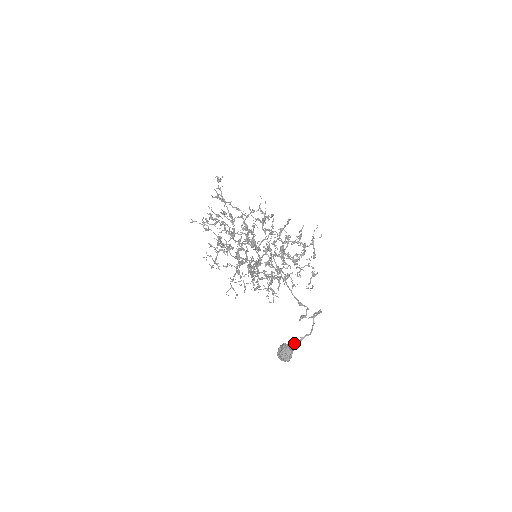
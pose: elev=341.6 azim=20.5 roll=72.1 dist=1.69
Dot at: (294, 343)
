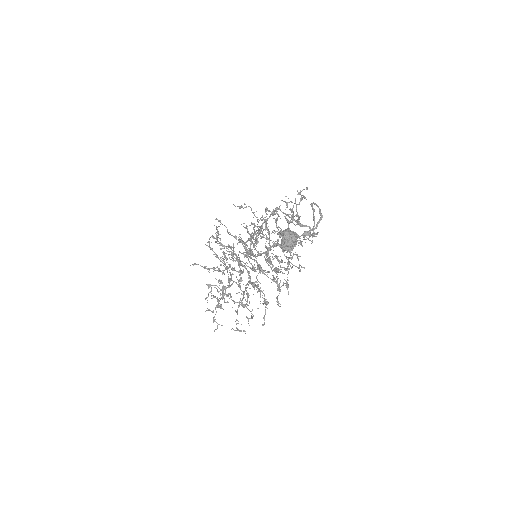
Dot at: (299, 236)
